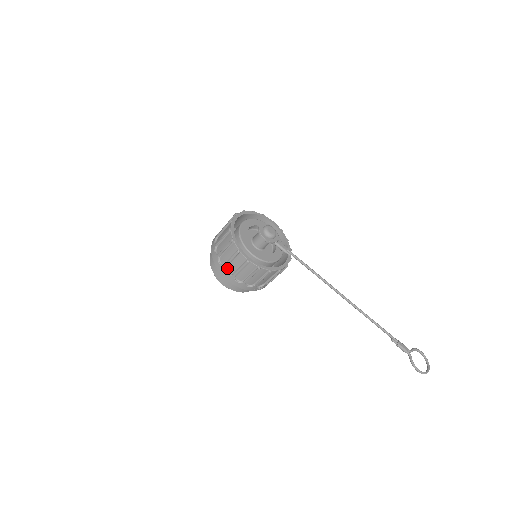
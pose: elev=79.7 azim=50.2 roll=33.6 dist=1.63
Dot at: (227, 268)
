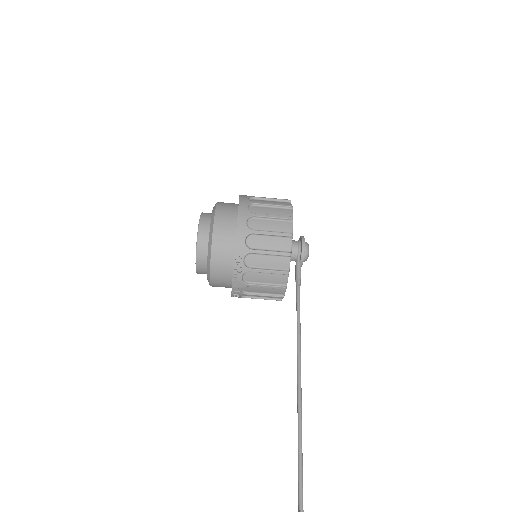
Dot at: (253, 206)
